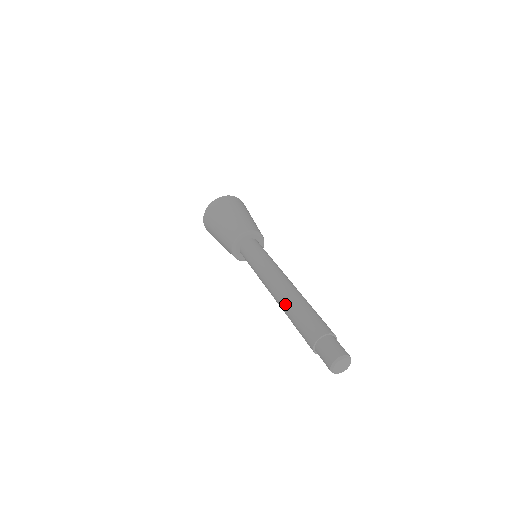
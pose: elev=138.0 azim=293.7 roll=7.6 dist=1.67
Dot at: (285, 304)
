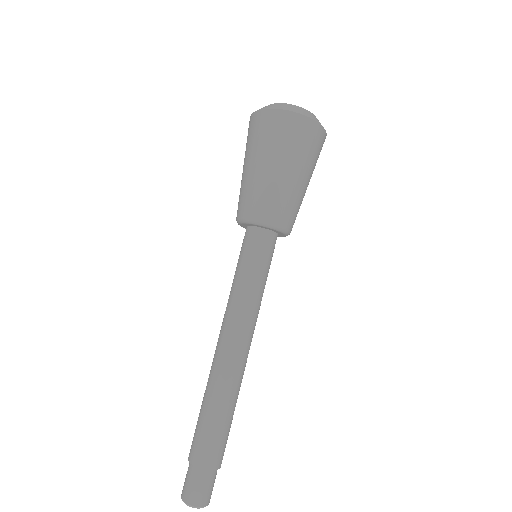
Dot at: (208, 381)
